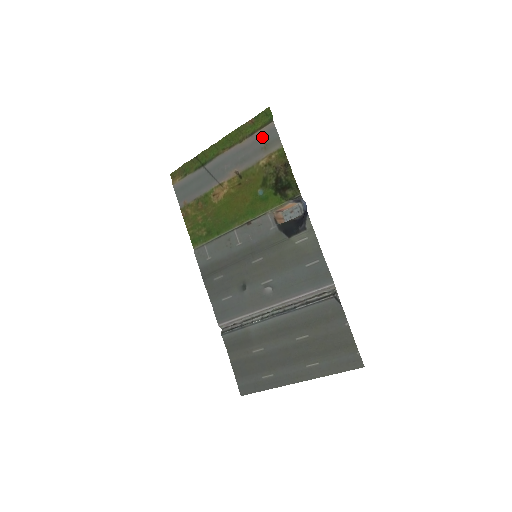
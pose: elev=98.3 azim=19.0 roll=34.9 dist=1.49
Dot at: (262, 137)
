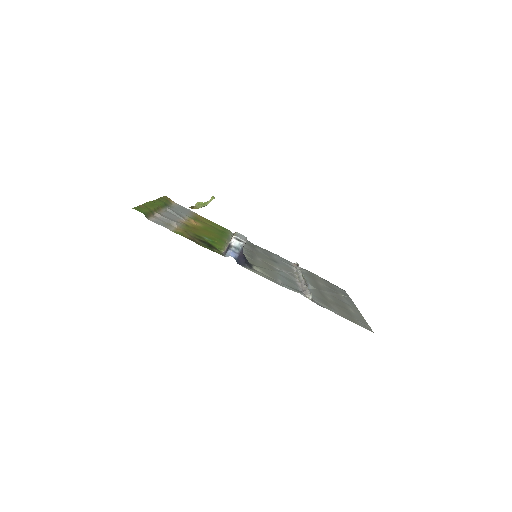
Dot at: (158, 220)
